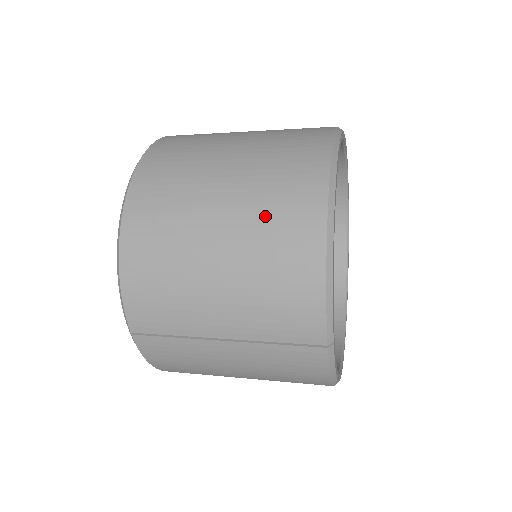
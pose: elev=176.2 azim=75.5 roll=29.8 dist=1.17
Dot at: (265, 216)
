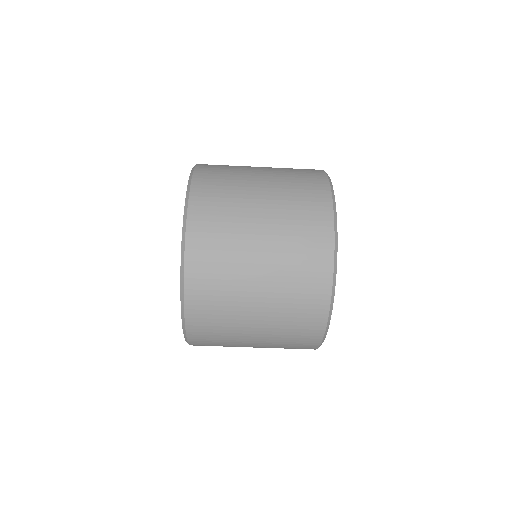
Dot at: occluded
